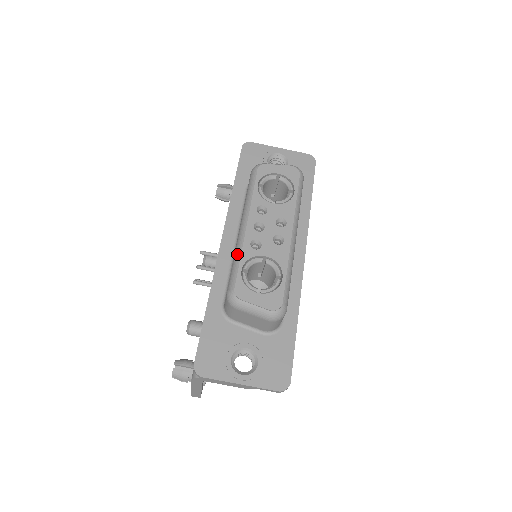
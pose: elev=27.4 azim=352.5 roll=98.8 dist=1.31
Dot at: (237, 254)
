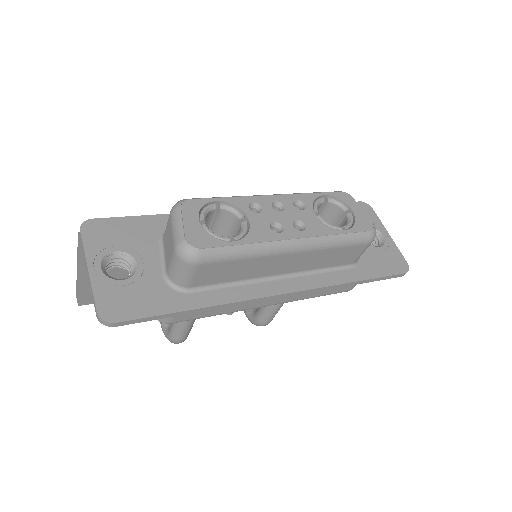
Dot at: (233, 196)
